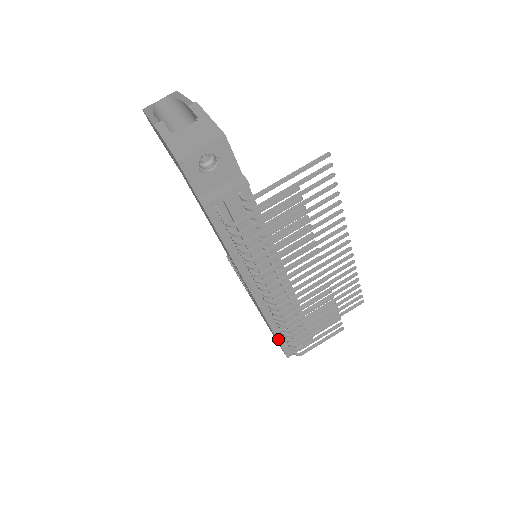
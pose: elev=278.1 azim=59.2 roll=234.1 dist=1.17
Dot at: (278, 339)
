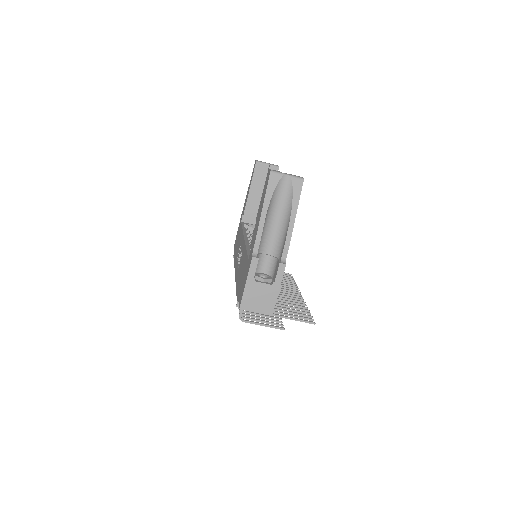
Dot at: occluded
